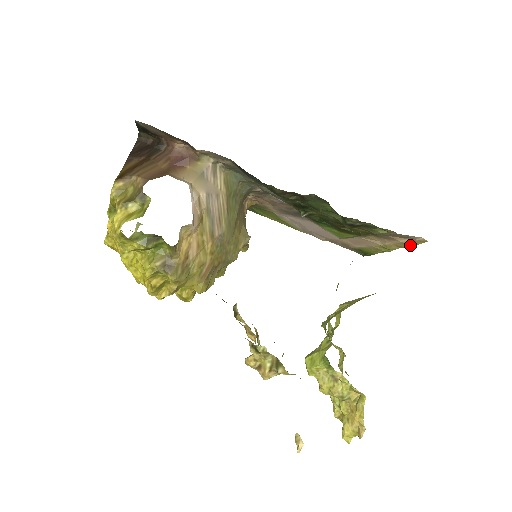
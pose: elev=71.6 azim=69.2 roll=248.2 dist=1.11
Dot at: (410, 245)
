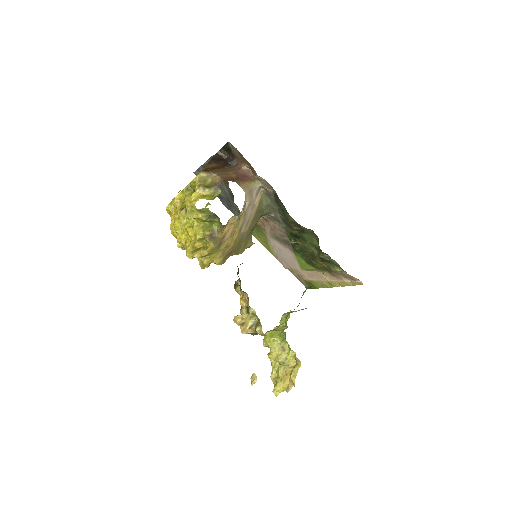
Dot at: (350, 285)
